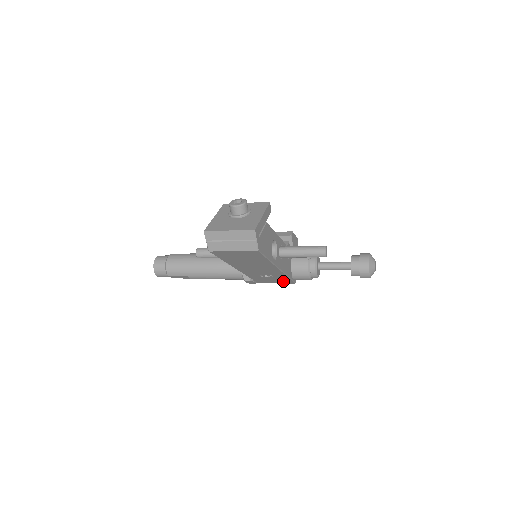
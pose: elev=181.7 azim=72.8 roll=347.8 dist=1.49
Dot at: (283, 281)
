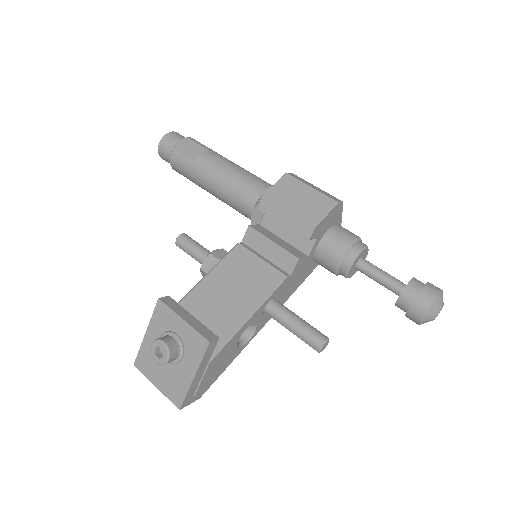
Dot at: occluded
